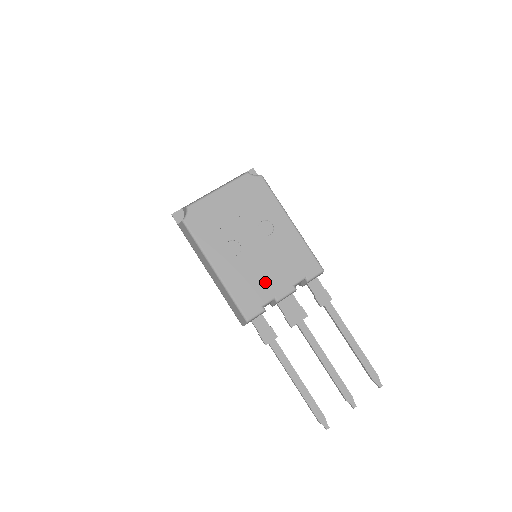
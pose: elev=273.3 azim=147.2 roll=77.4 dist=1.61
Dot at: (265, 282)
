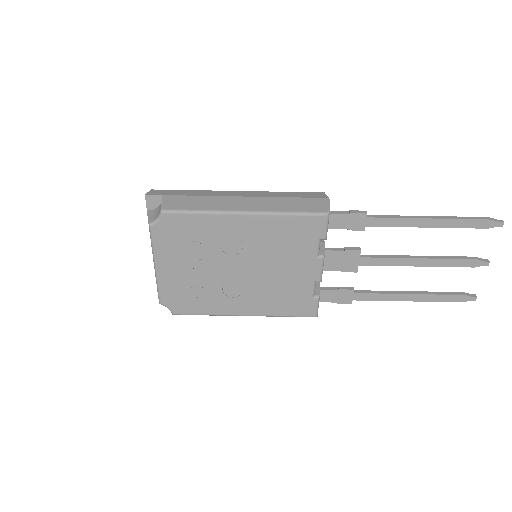
Dot at: (291, 282)
